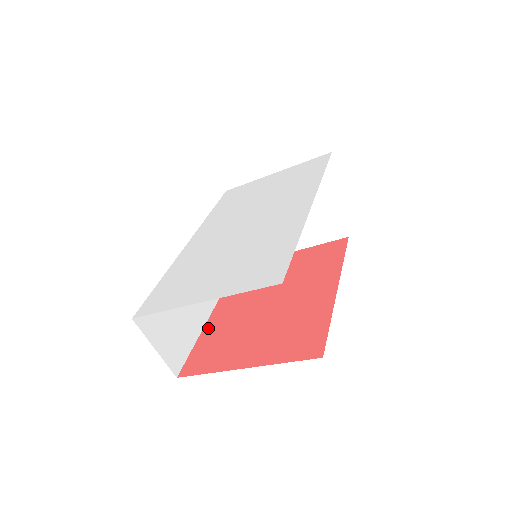
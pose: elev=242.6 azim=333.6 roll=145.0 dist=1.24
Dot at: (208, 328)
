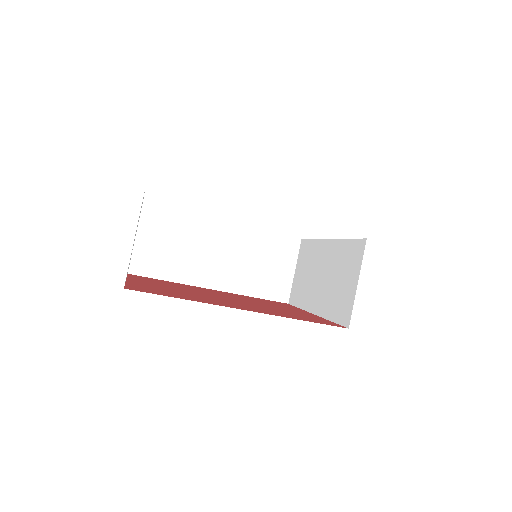
Dot at: (191, 286)
